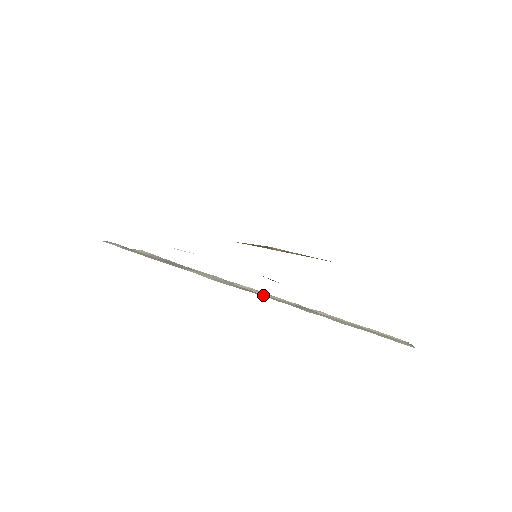
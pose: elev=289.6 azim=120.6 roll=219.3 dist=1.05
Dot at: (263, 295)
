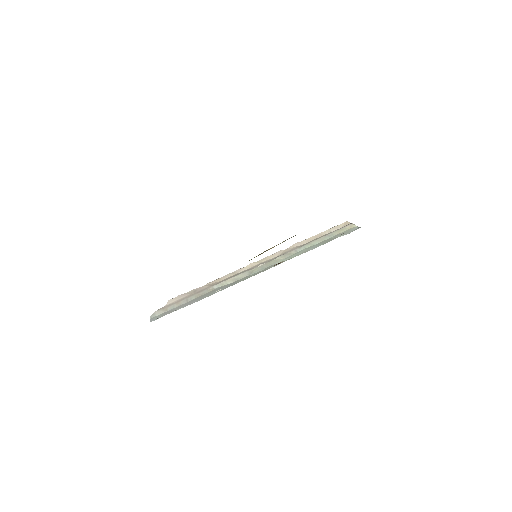
Dot at: (265, 265)
